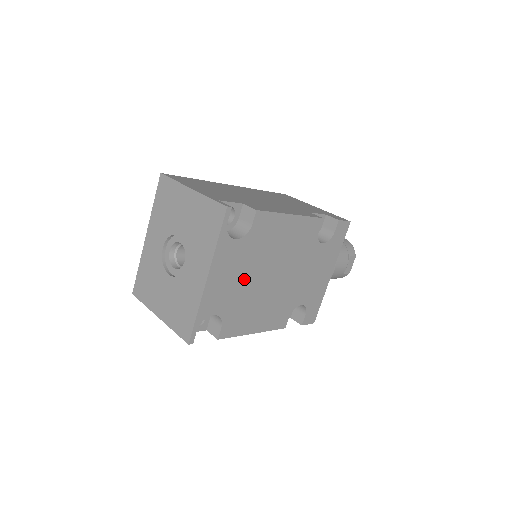
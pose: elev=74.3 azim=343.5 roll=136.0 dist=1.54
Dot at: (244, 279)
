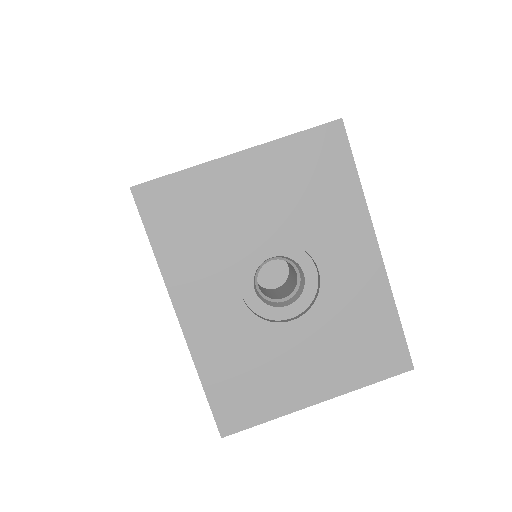
Dot at: occluded
